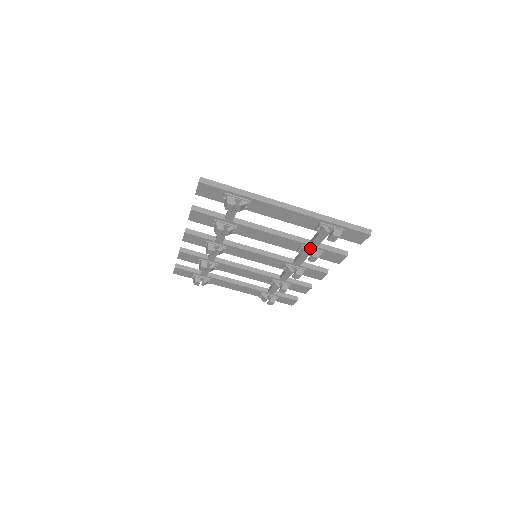
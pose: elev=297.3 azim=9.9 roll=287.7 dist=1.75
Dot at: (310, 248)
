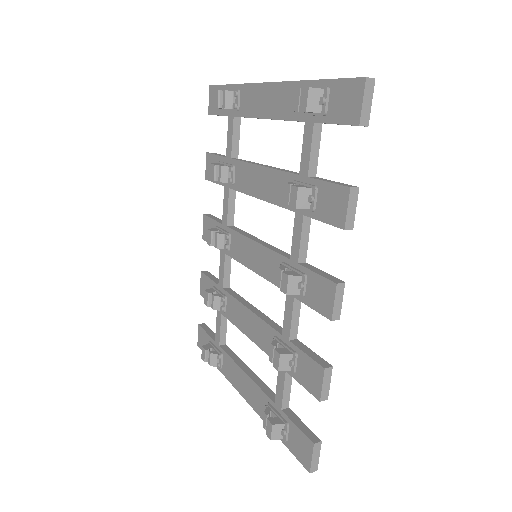
Dot at: (299, 182)
